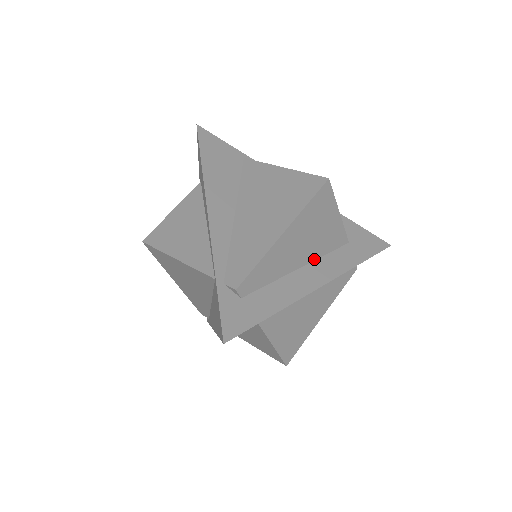
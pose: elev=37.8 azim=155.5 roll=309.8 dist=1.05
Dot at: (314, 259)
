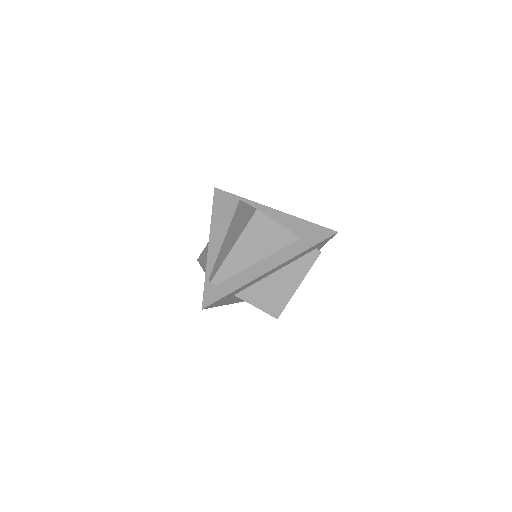
Dot at: (269, 255)
